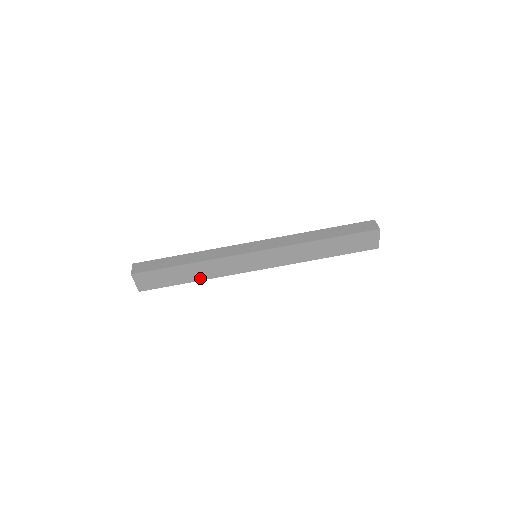
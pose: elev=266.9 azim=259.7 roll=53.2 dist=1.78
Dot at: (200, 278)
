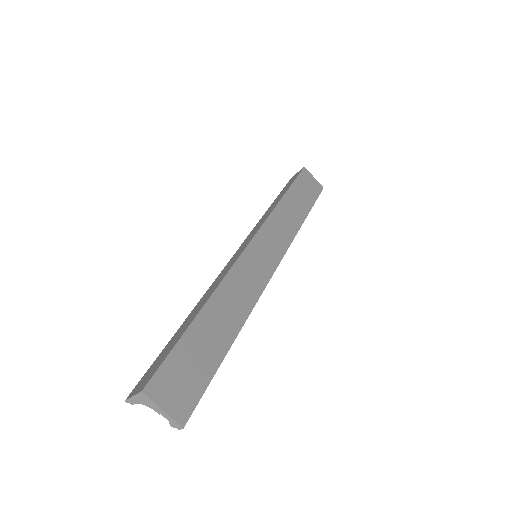
Dot at: (236, 326)
